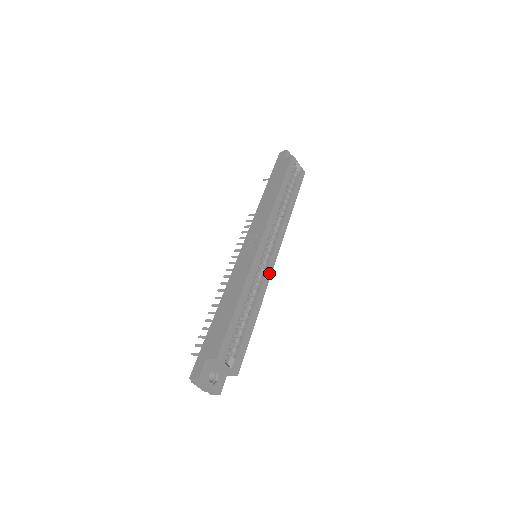
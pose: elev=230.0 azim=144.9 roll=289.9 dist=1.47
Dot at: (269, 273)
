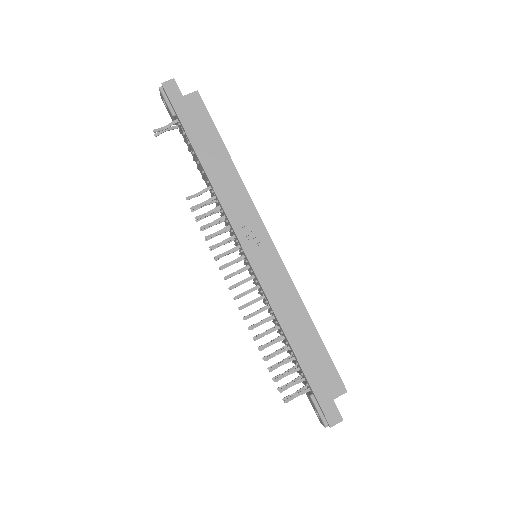
Dot at: occluded
